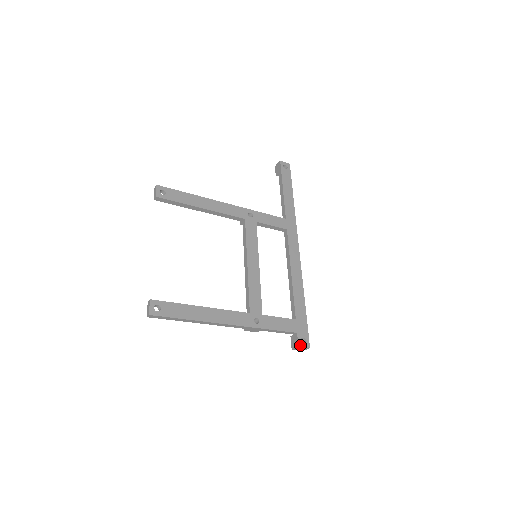
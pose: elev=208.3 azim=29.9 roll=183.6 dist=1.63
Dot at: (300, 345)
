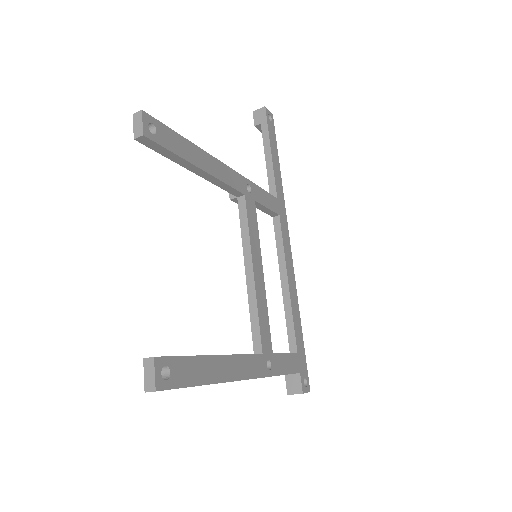
Dot at: (304, 390)
